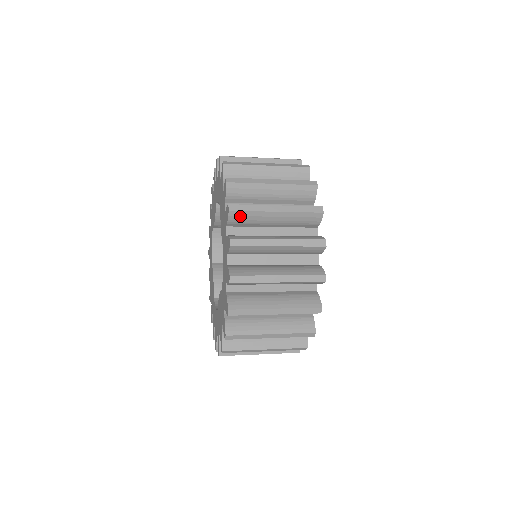
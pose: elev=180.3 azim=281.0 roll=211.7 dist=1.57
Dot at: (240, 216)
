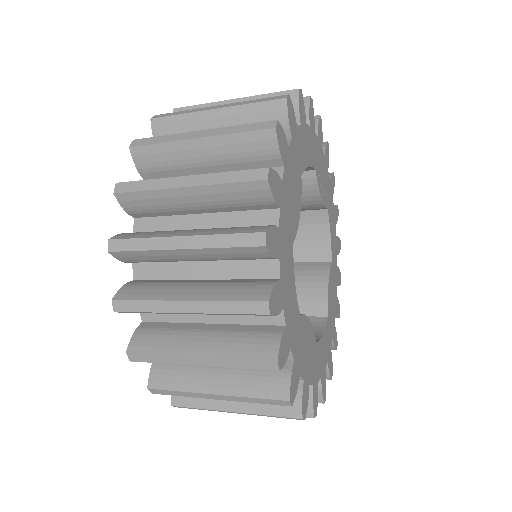
Dot at: (135, 200)
